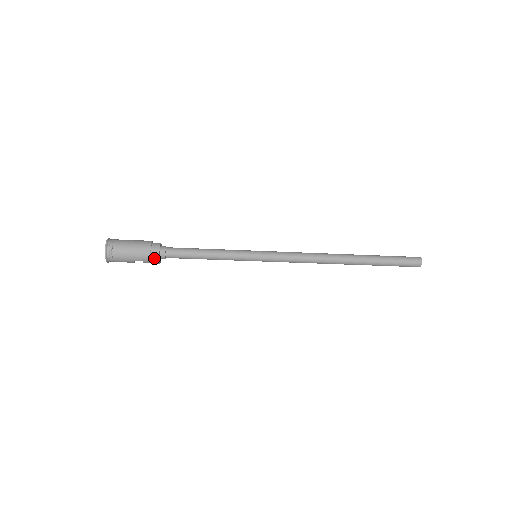
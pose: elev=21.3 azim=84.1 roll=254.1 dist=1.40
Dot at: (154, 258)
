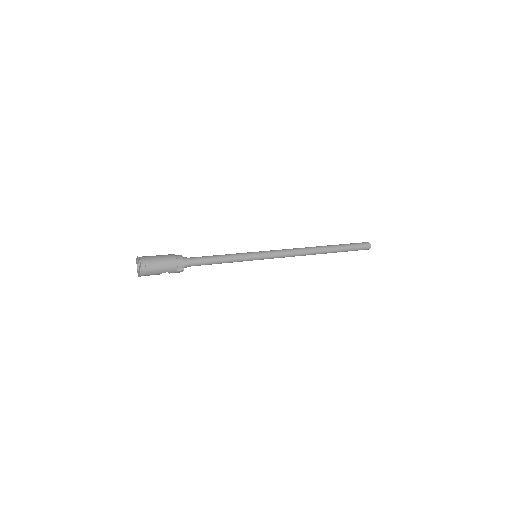
Dot at: (179, 268)
